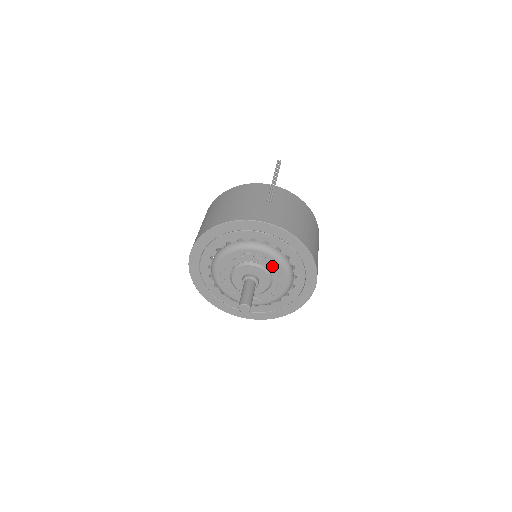
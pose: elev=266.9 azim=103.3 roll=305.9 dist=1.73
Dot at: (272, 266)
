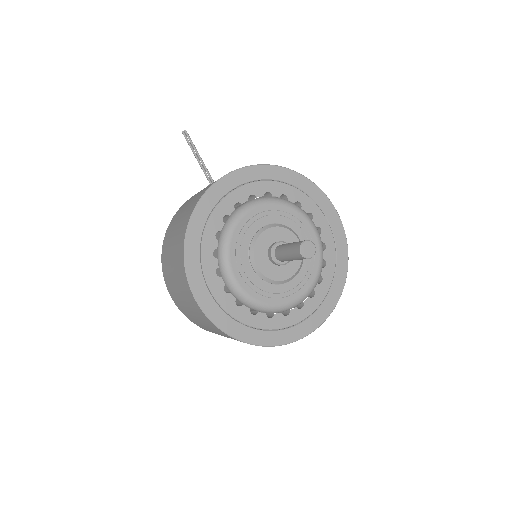
Dot at: (281, 216)
